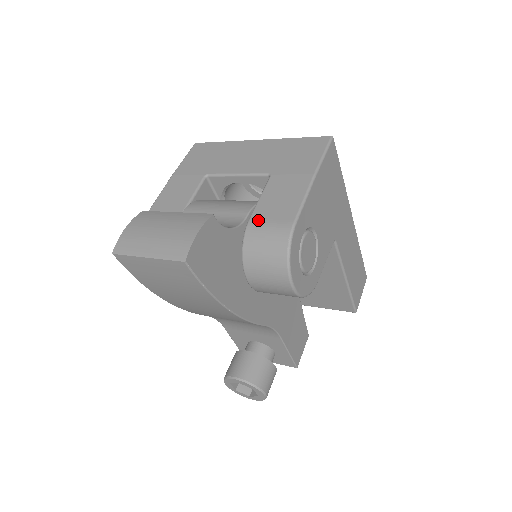
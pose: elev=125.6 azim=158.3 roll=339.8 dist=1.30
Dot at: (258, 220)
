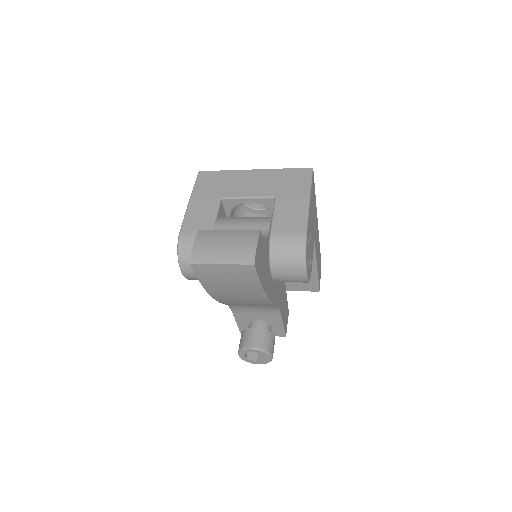
Dot at: (278, 231)
